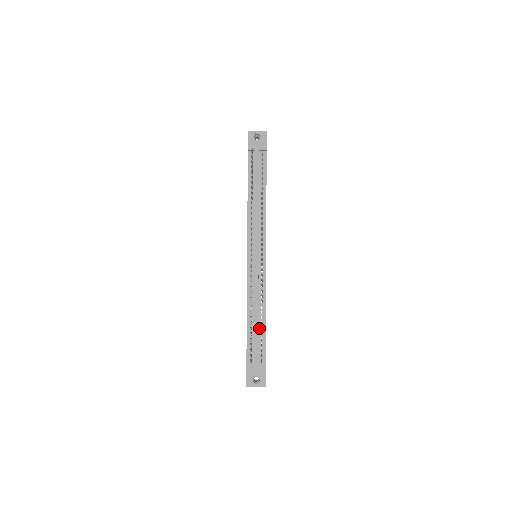
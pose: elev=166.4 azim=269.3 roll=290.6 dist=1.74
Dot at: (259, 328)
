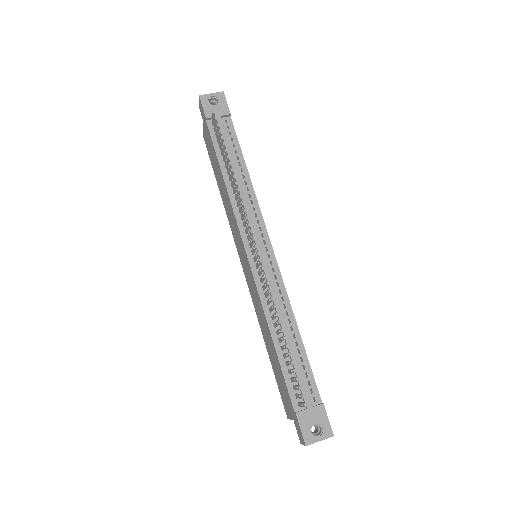
Dot at: (295, 352)
